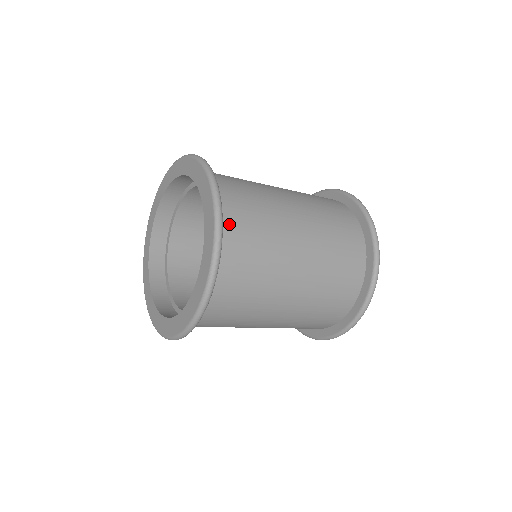
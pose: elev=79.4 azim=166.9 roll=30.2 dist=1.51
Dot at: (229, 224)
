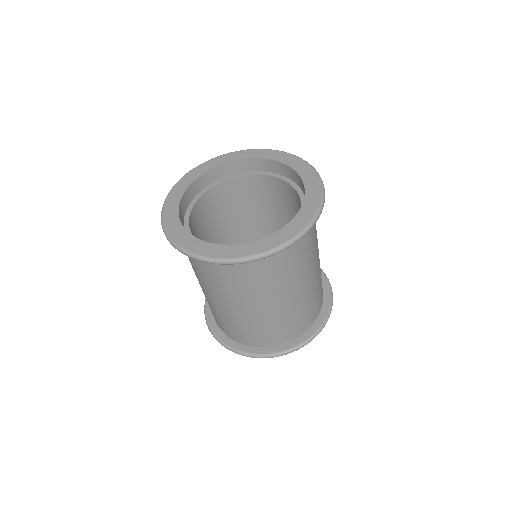
Dot at: occluded
